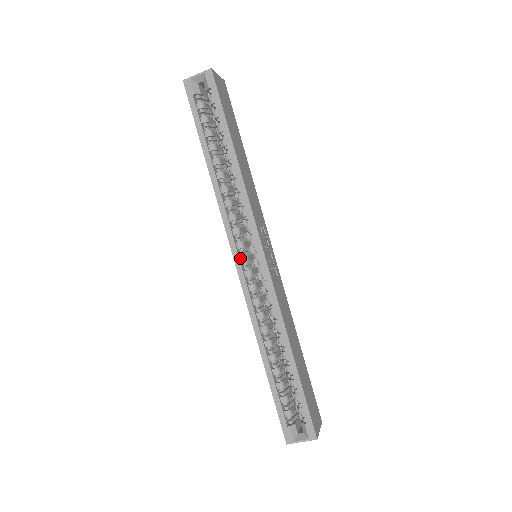
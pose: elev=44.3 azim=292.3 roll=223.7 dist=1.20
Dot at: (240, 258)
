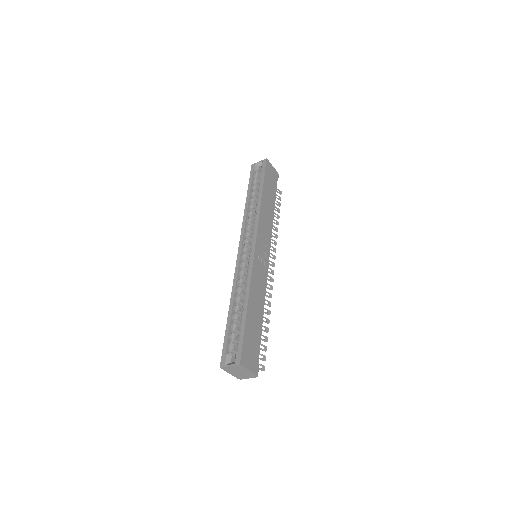
Dot at: (243, 248)
